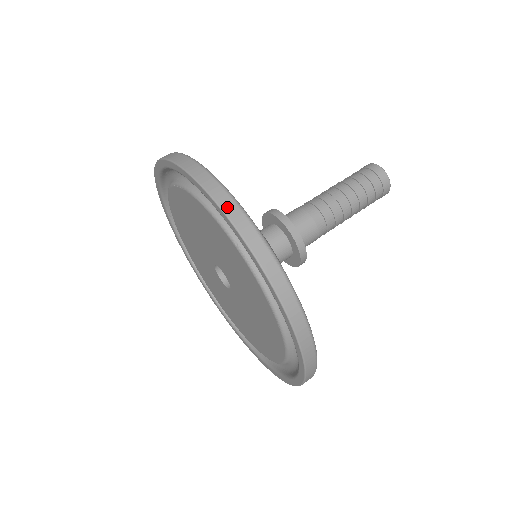
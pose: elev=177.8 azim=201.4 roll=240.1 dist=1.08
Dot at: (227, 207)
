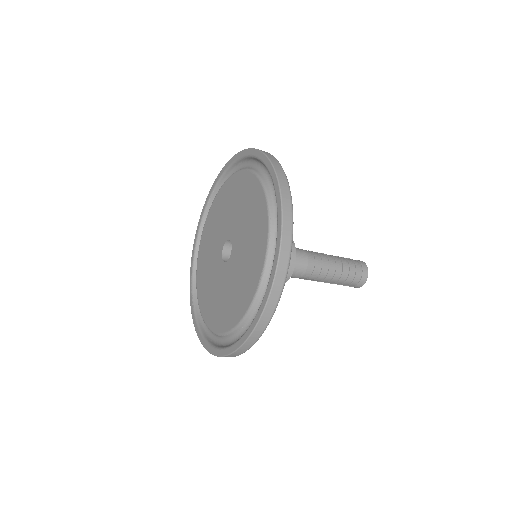
Dot at: (284, 190)
